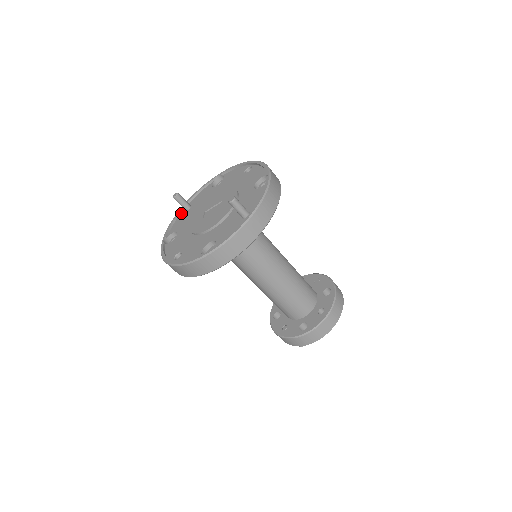
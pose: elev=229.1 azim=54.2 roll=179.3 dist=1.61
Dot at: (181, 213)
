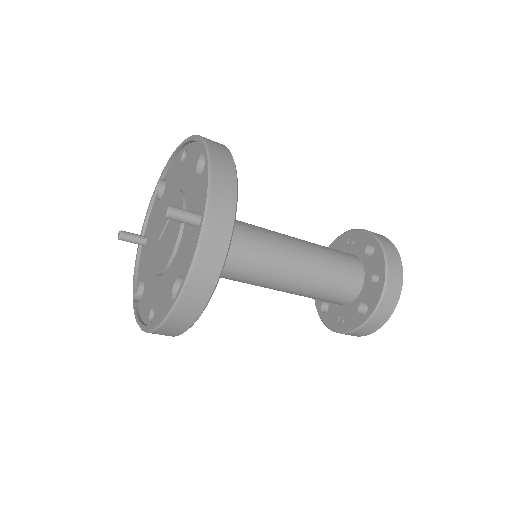
Dot at: (141, 252)
